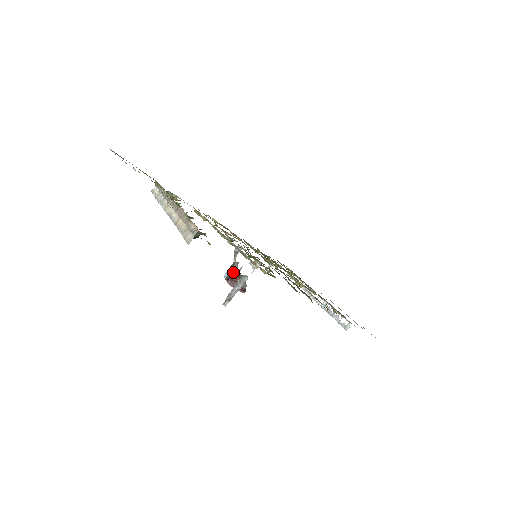
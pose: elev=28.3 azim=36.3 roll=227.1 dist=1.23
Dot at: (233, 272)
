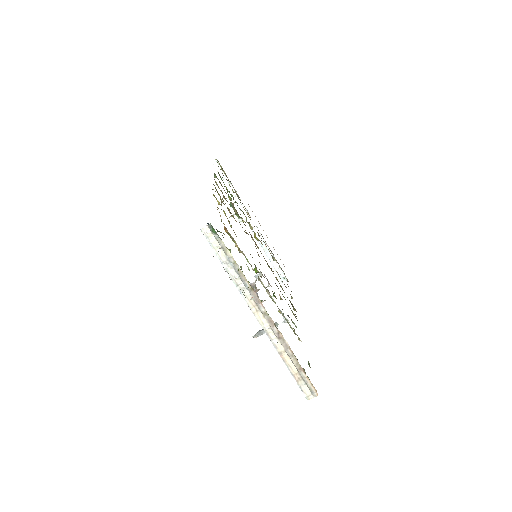
Dot at: occluded
